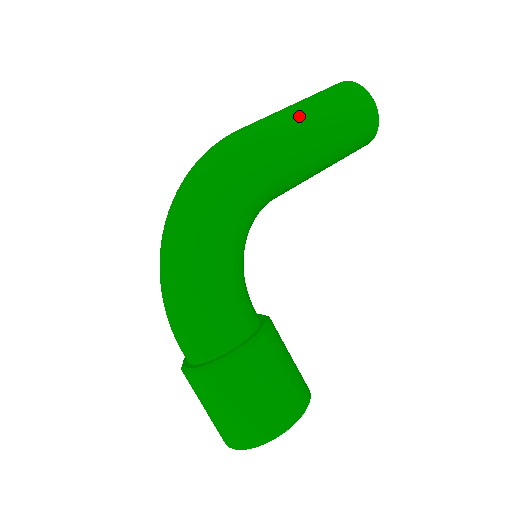
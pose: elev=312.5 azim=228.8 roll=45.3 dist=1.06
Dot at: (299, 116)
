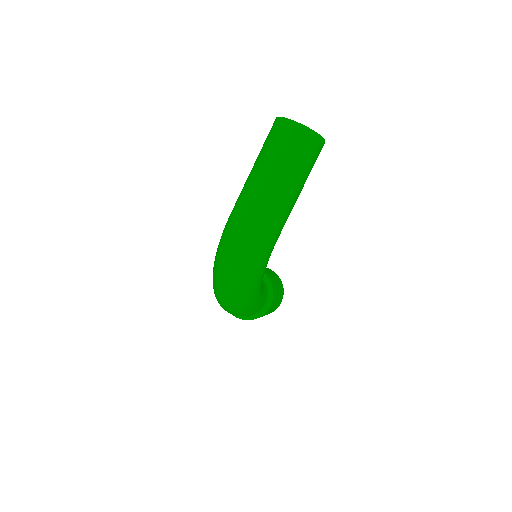
Dot at: (287, 199)
